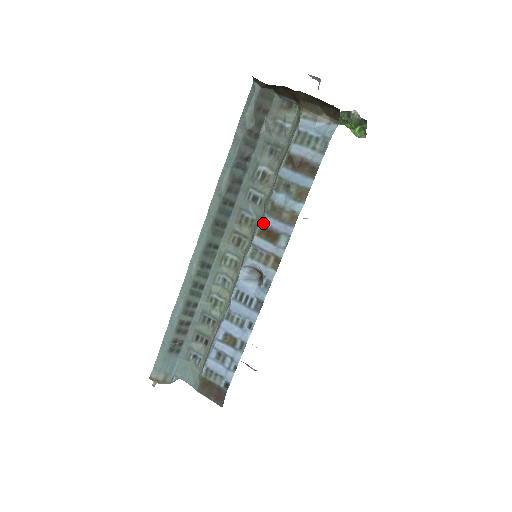
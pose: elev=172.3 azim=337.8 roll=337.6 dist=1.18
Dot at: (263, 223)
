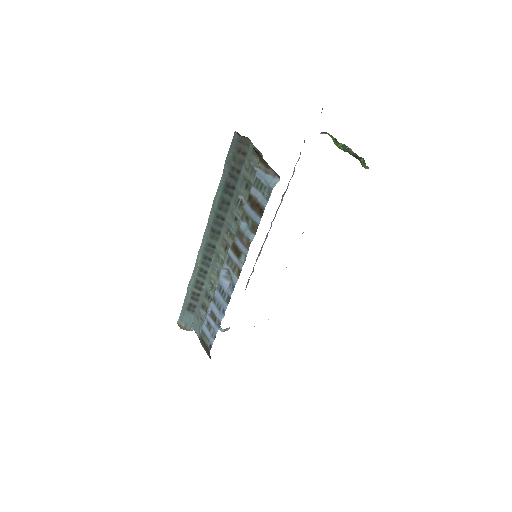
Dot at: (234, 240)
